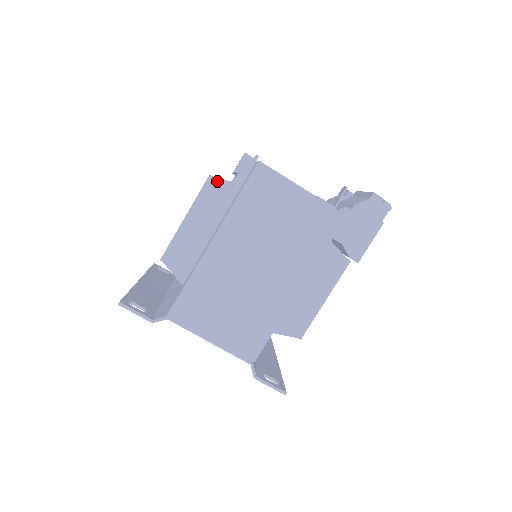
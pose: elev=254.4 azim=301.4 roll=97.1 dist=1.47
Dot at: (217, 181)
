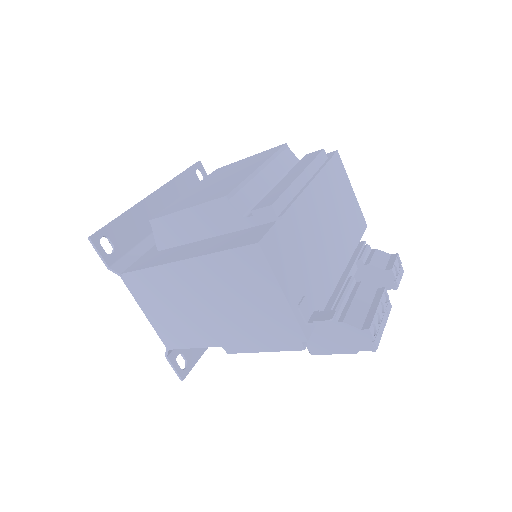
Dot at: (230, 206)
